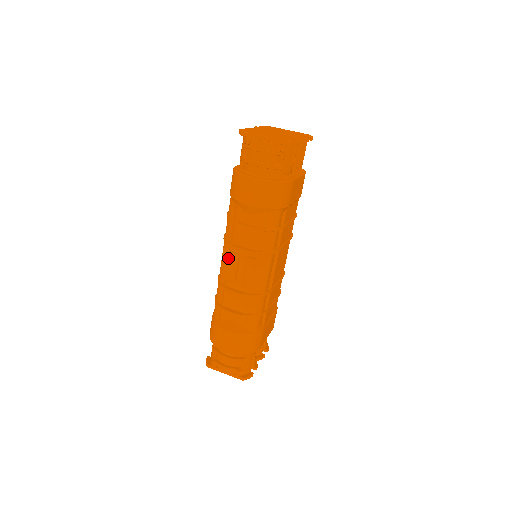
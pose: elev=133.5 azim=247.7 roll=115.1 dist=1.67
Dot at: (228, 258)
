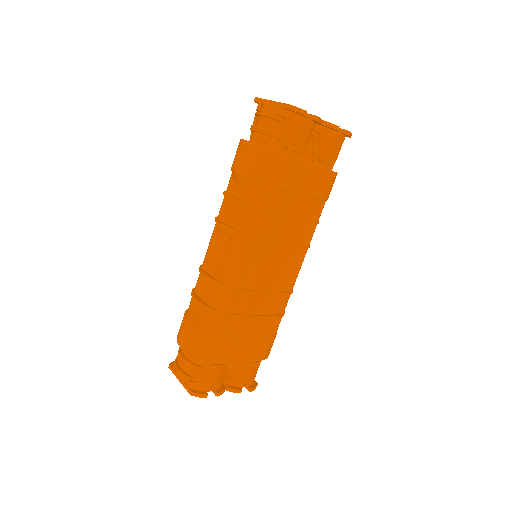
Dot at: (213, 237)
